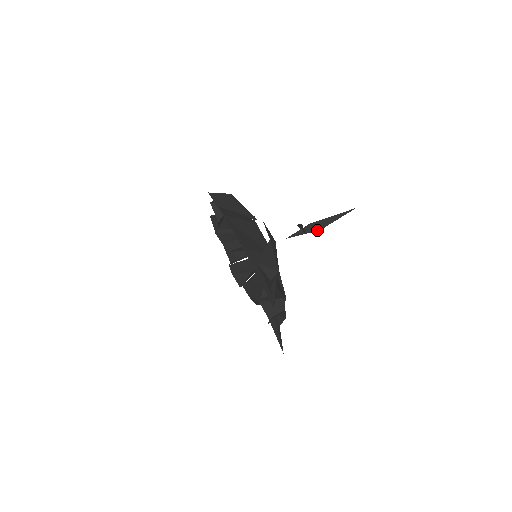
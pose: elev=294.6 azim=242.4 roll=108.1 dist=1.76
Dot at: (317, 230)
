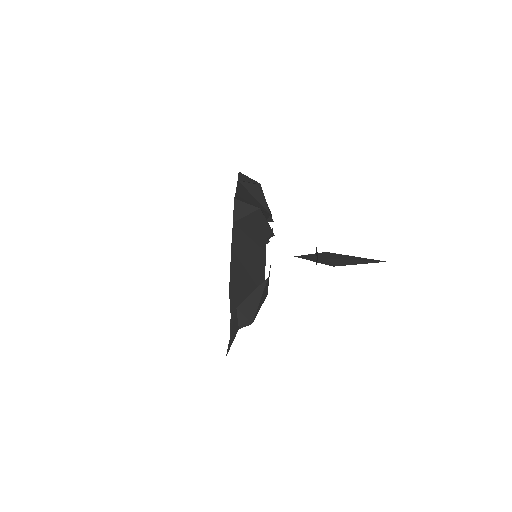
Dot at: (331, 265)
